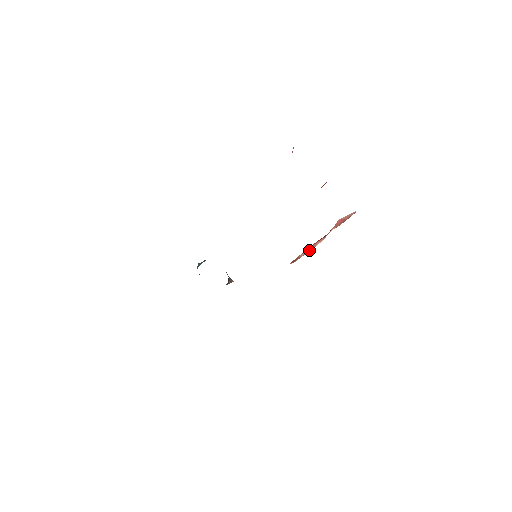
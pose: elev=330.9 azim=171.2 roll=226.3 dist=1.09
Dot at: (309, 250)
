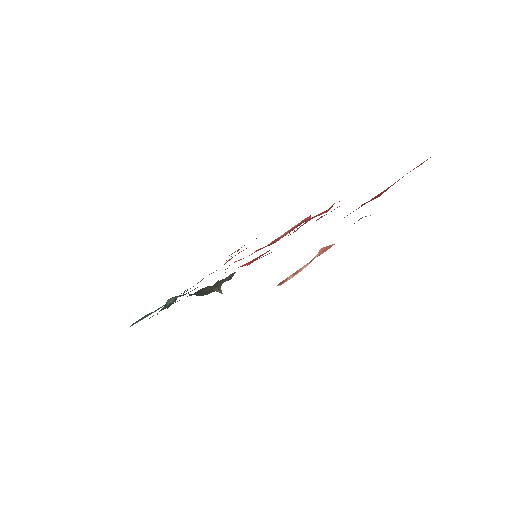
Dot at: (296, 273)
